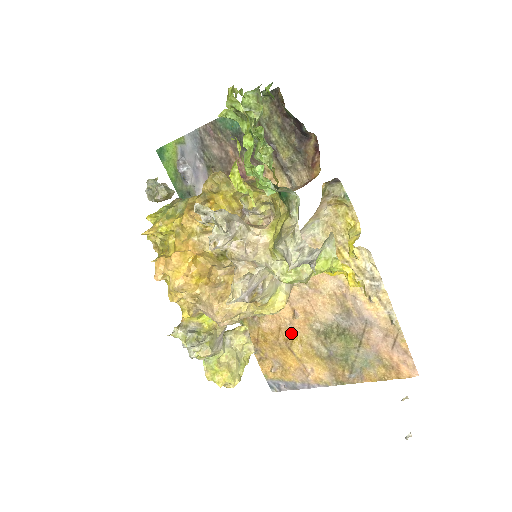
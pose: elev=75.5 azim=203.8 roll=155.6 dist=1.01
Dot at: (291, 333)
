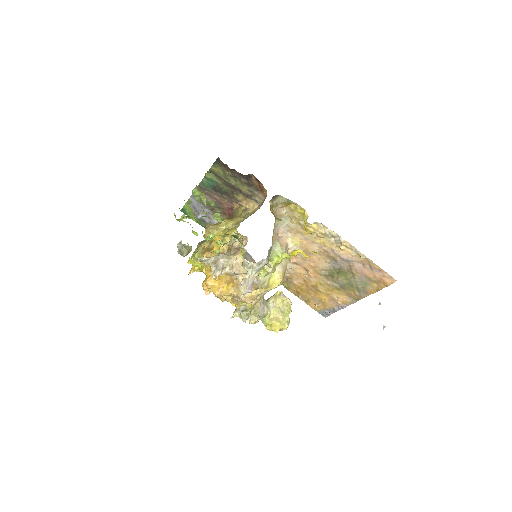
Dot at: (312, 281)
